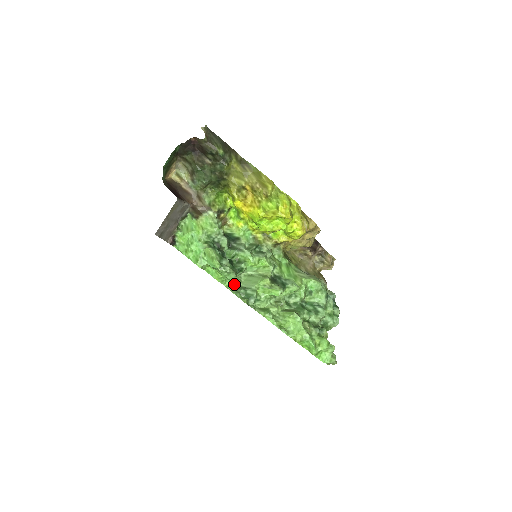
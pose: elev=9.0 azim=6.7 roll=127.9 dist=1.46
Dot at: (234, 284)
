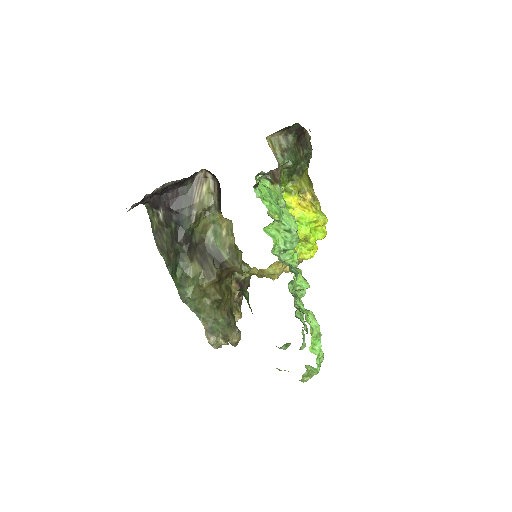
Dot at: (280, 257)
